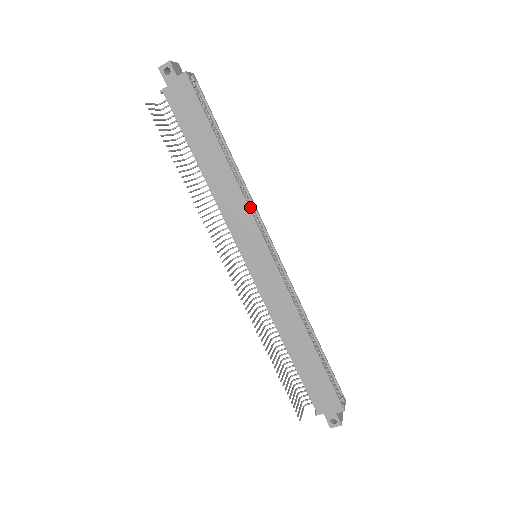
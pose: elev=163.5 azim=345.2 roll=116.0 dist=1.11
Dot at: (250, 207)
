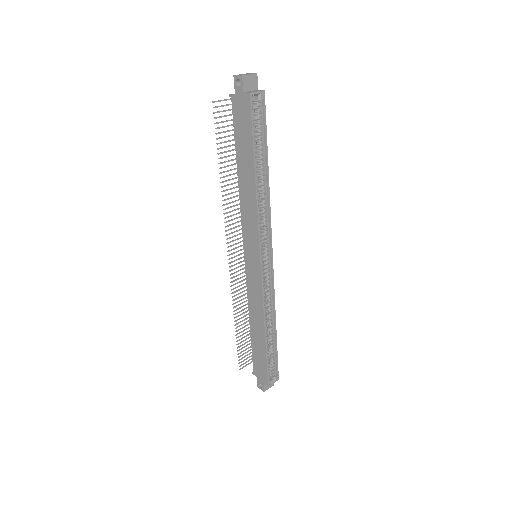
Dot at: (265, 221)
